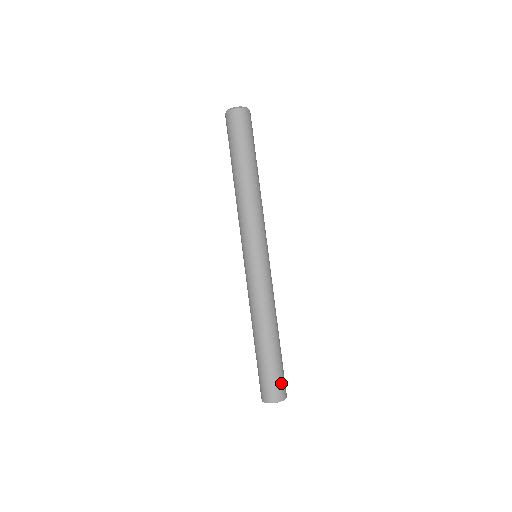
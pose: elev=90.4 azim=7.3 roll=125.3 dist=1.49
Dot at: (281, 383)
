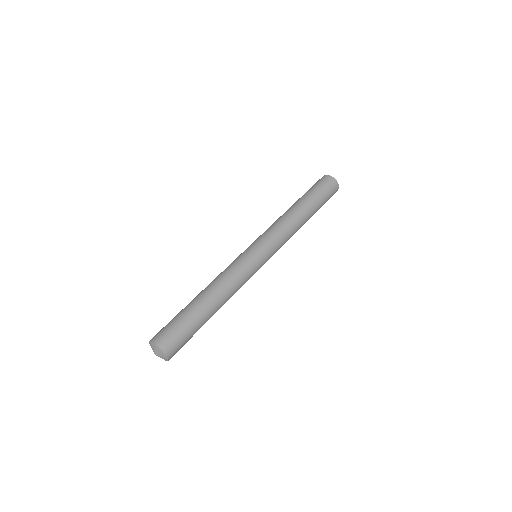
Dot at: (177, 339)
